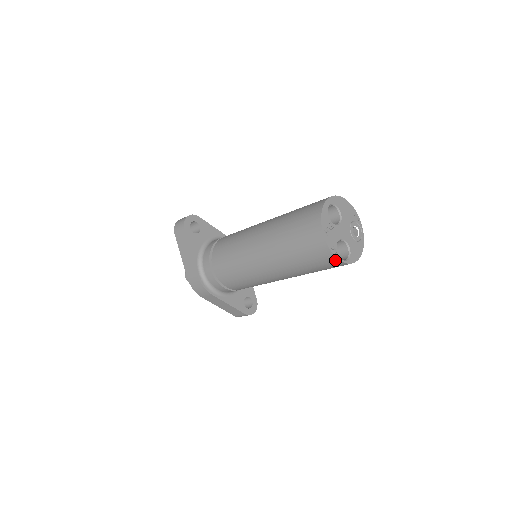
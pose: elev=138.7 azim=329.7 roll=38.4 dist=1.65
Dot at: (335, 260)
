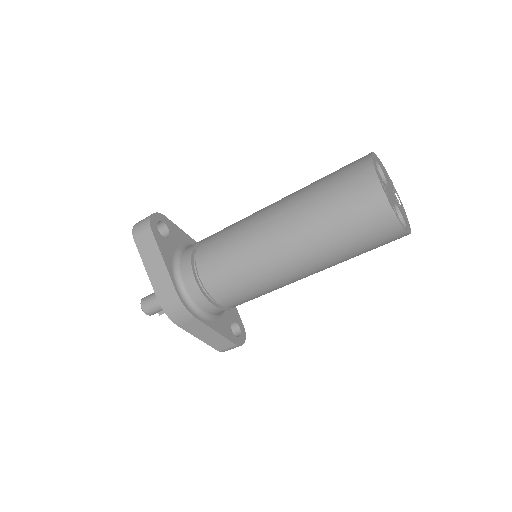
Dot at: (396, 227)
